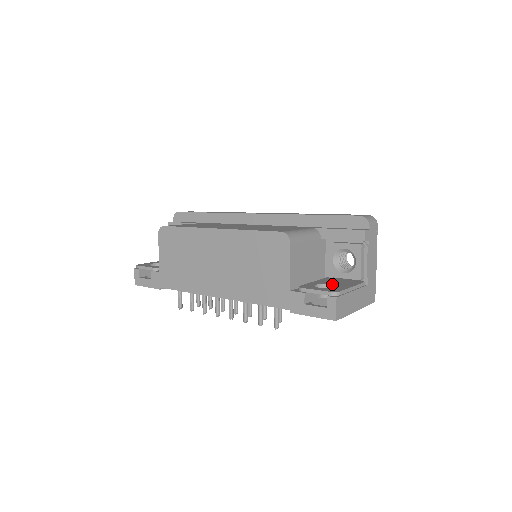
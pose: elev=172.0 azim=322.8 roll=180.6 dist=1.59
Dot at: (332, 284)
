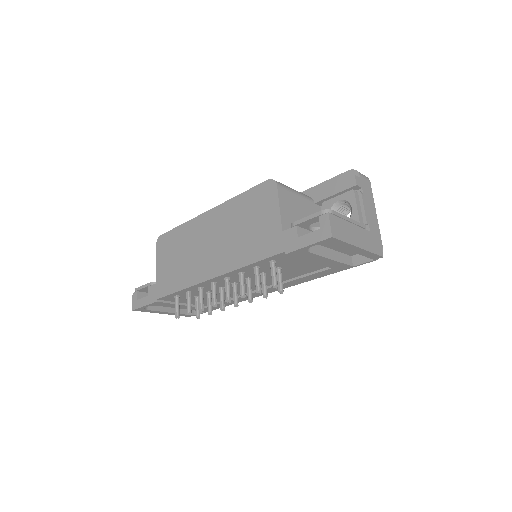
Dot at: occluded
